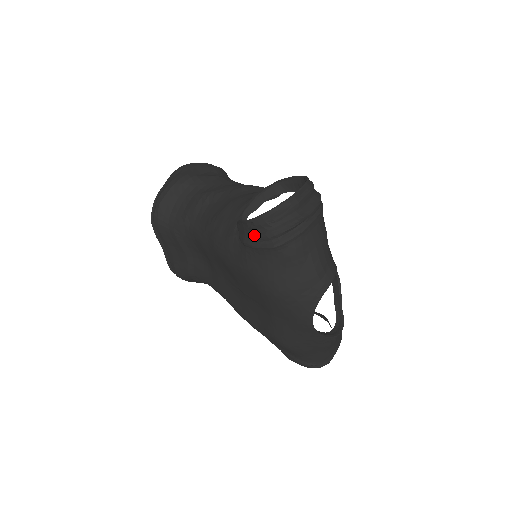
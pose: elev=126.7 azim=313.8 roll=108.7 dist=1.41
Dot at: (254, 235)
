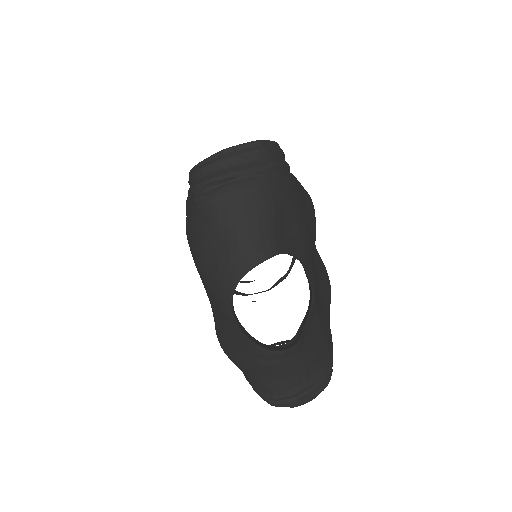
Dot at: (188, 190)
